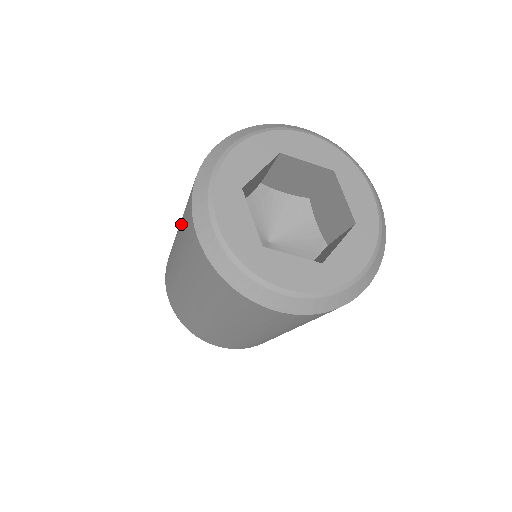
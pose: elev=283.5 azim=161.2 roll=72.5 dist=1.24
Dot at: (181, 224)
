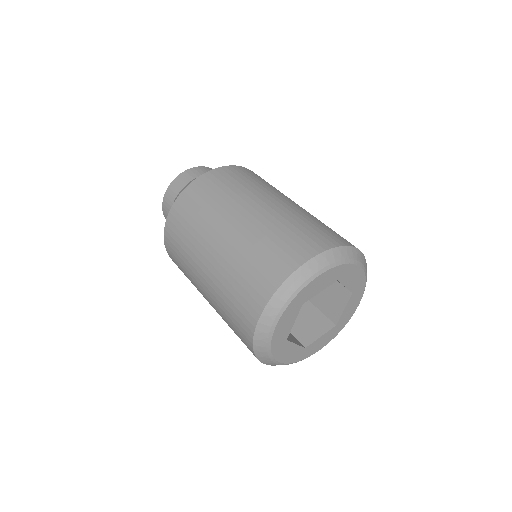
Dot at: (238, 260)
